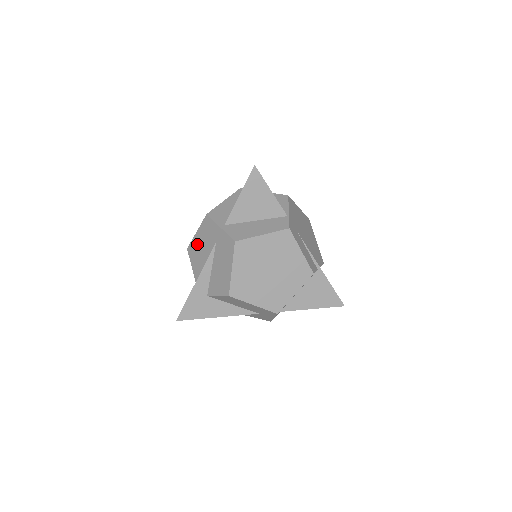
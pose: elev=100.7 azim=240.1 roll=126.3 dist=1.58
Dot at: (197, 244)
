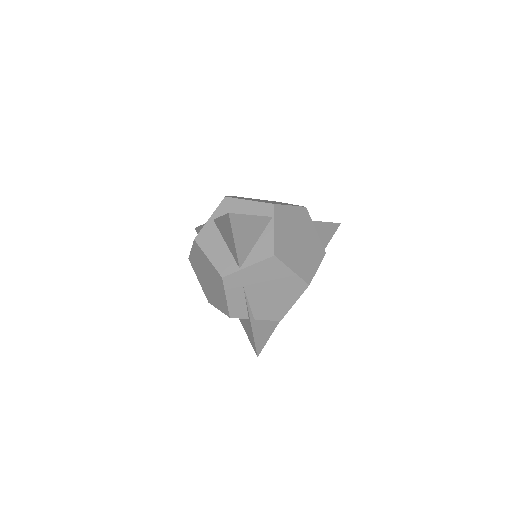
Dot at: occluded
